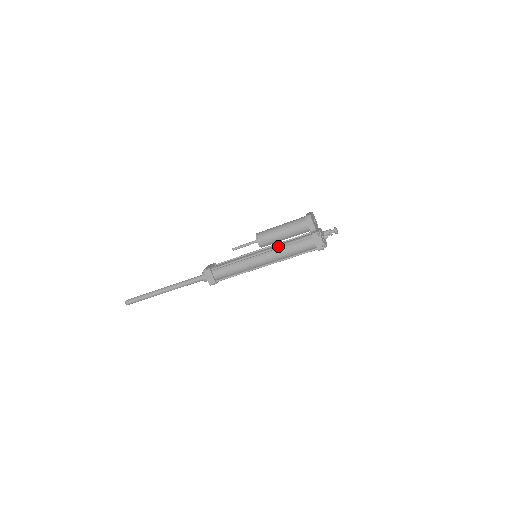
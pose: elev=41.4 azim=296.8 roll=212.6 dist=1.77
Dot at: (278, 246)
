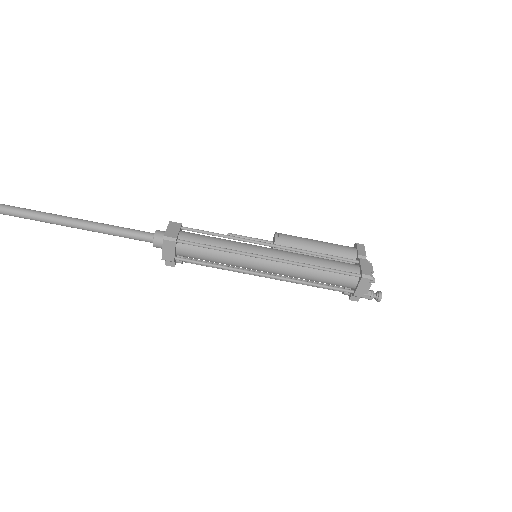
Dot at: (304, 249)
